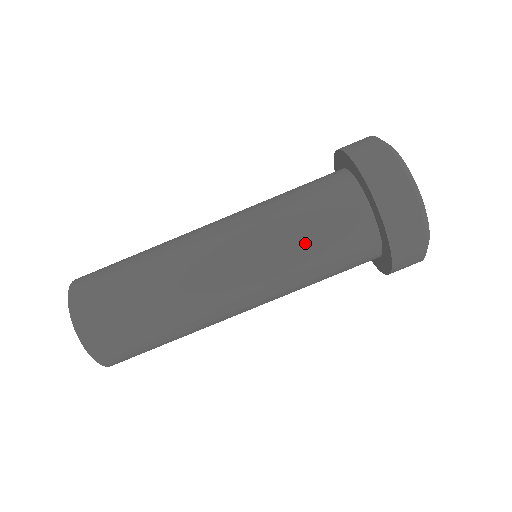
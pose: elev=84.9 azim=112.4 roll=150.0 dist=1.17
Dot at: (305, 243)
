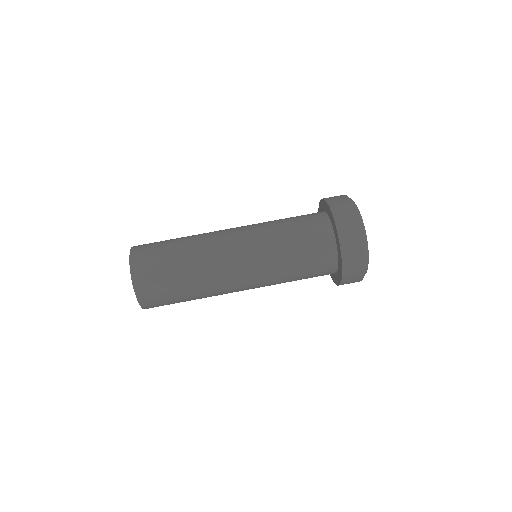
Dot at: (290, 251)
